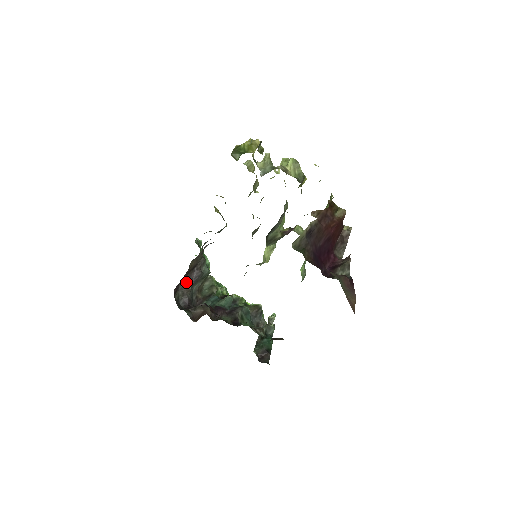
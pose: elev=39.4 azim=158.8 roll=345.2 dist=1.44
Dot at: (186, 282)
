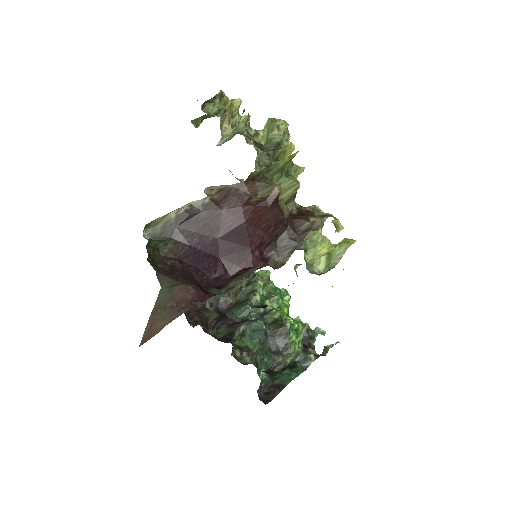
Dot at: occluded
